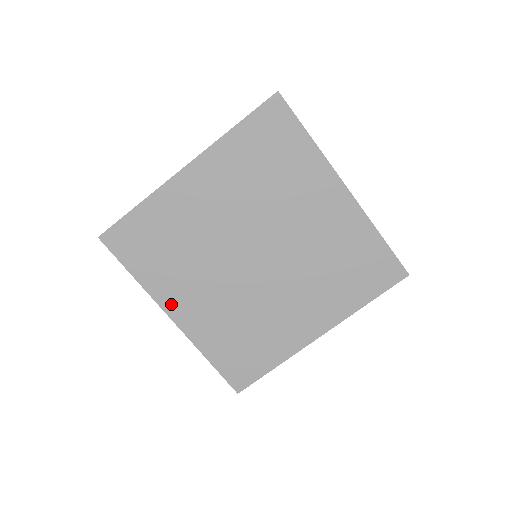
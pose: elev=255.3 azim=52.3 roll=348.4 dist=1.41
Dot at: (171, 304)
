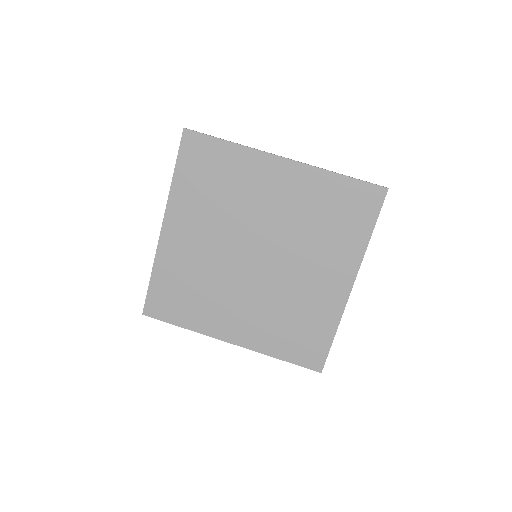
Dot at: (173, 219)
